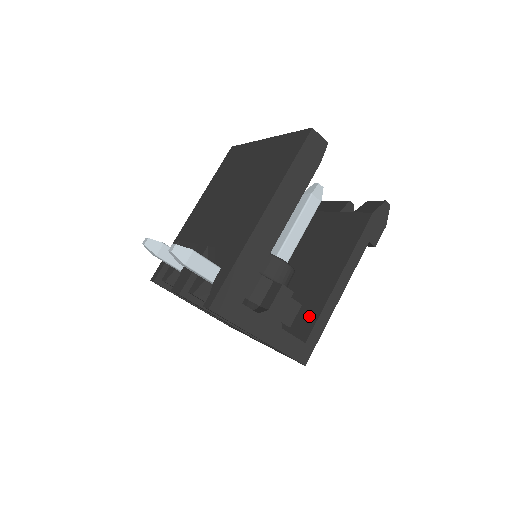
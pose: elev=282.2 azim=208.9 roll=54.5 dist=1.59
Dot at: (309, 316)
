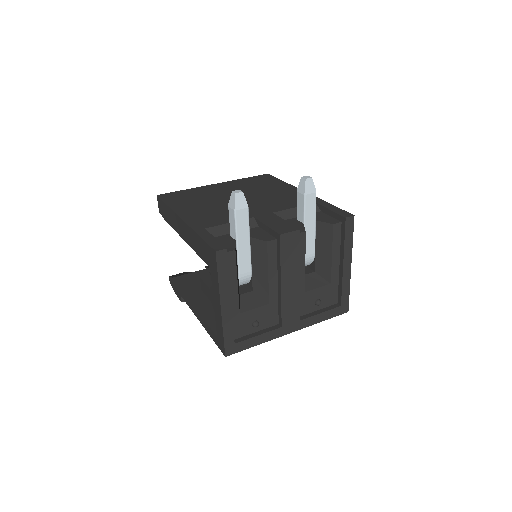
Dot at: occluded
